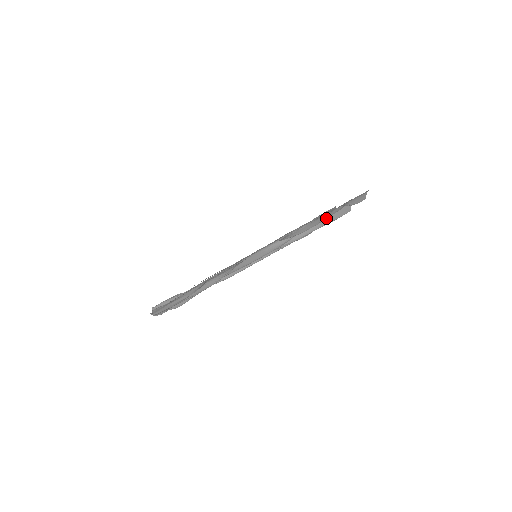
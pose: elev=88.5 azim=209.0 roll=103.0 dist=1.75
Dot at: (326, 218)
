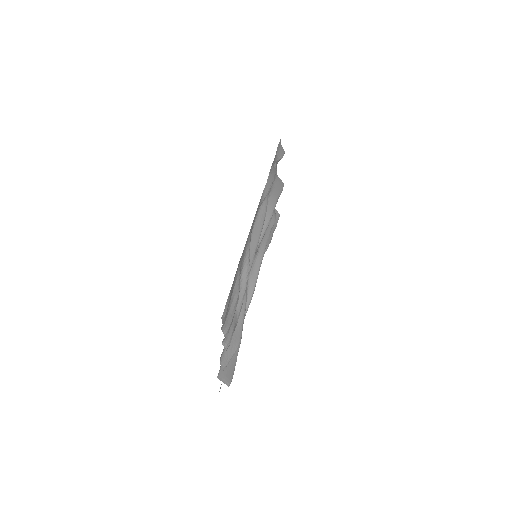
Dot at: (274, 175)
